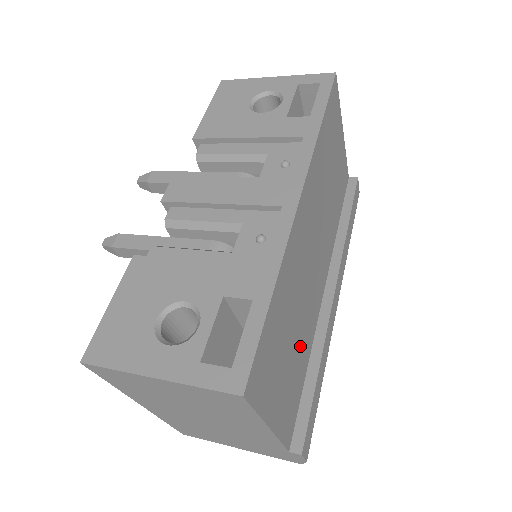
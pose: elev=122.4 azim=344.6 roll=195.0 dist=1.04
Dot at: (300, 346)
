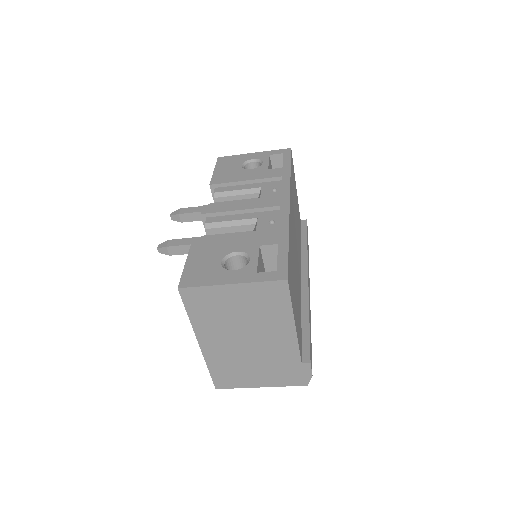
Dot at: (298, 296)
